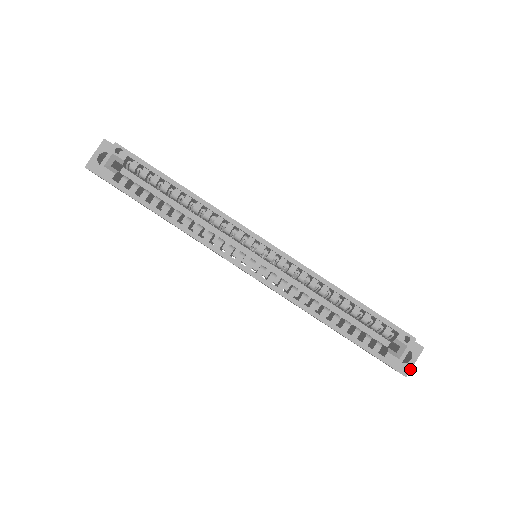
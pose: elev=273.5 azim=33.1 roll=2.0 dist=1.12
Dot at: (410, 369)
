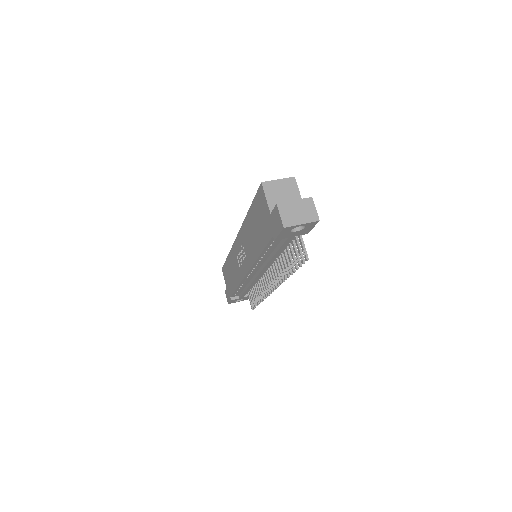
Dot at: (286, 202)
